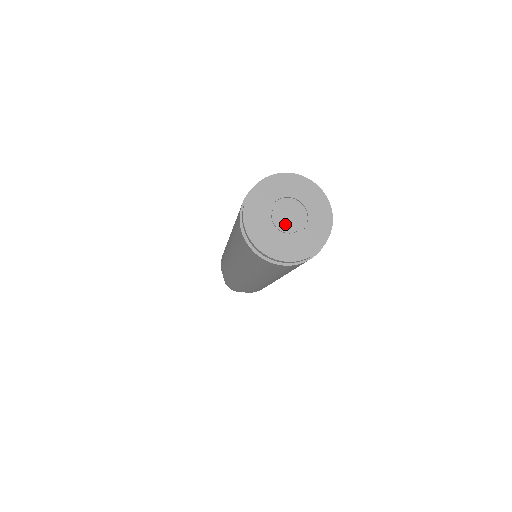
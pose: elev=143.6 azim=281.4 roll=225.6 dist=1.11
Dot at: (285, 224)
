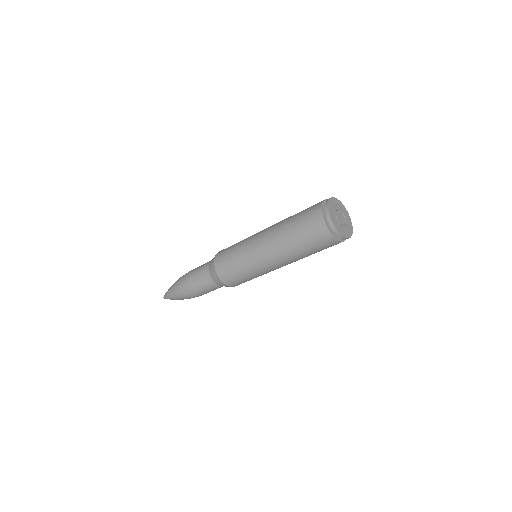
Dot at: (341, 221)
